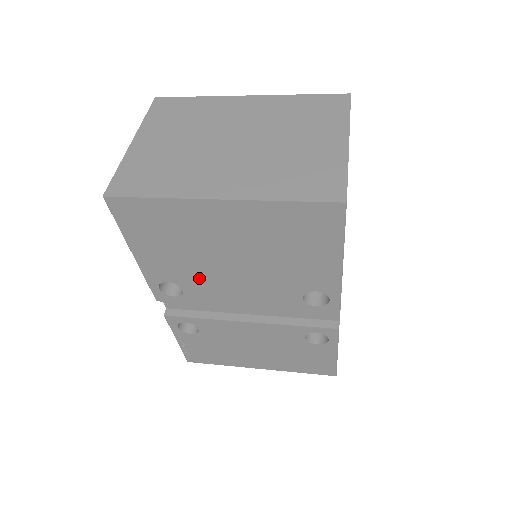
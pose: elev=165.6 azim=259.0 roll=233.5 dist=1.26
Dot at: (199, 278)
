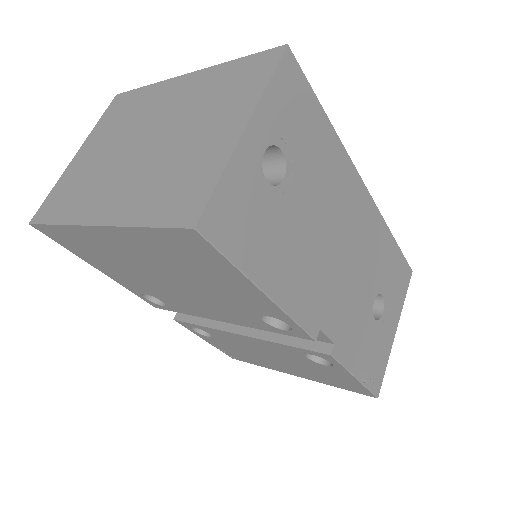
Dot at: (161, 293)
